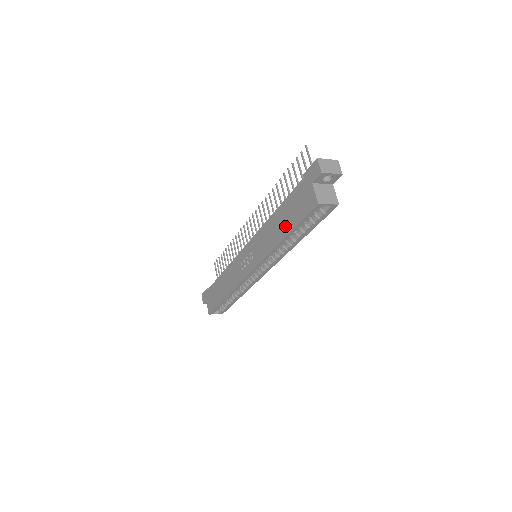
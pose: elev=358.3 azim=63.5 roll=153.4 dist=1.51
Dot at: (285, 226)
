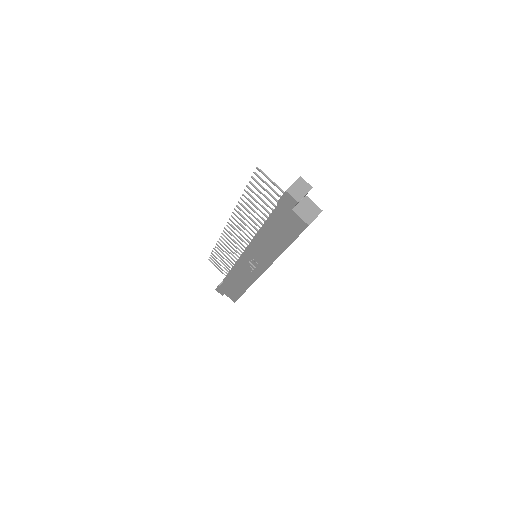
Dot at: (281, 242)
